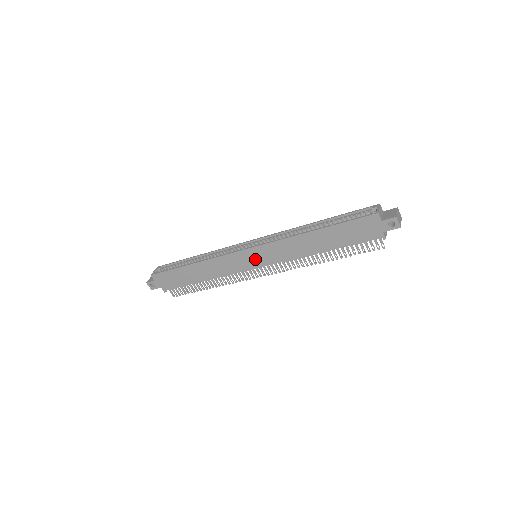
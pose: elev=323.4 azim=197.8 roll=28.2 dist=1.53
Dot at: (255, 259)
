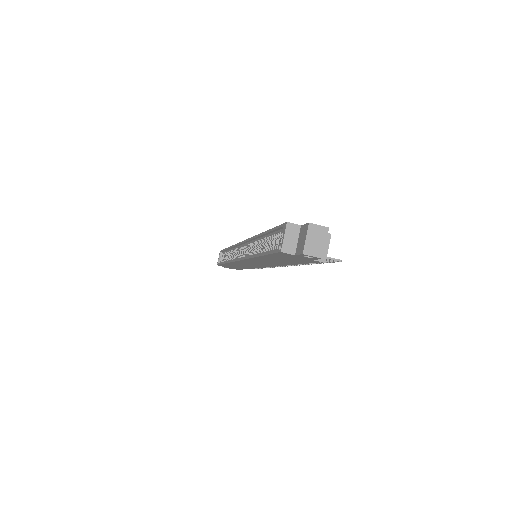
Dot at: (254, 264)
